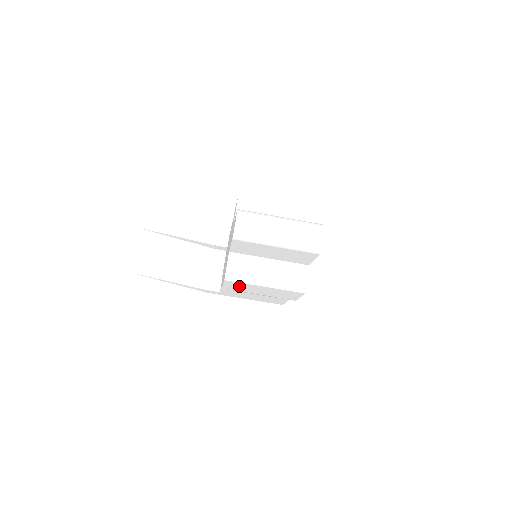
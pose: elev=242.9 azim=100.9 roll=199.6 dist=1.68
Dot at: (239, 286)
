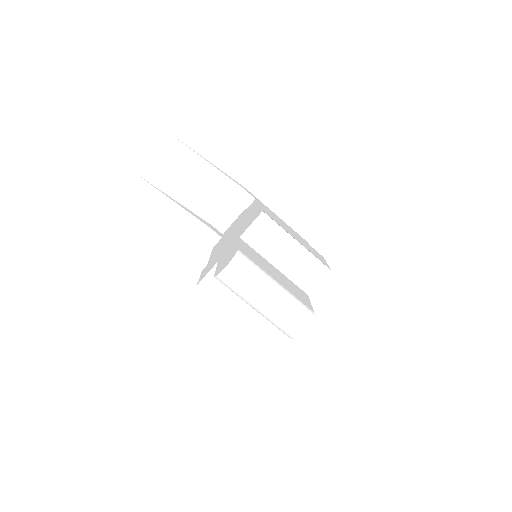
Dot at: occluded
